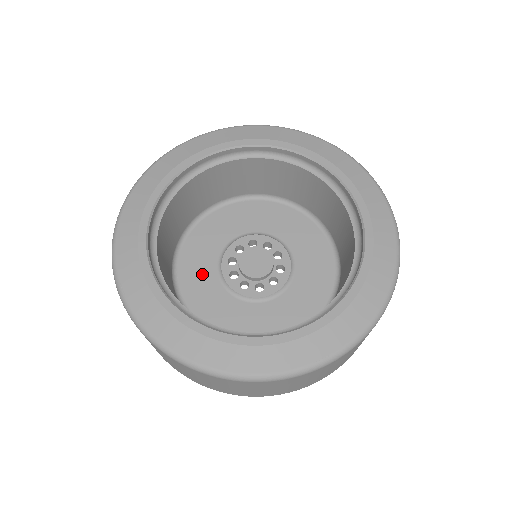
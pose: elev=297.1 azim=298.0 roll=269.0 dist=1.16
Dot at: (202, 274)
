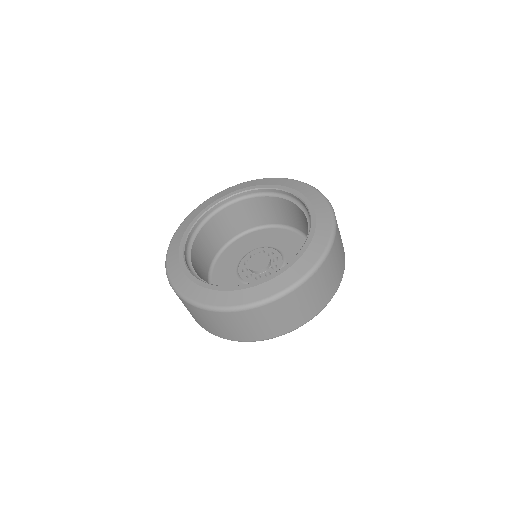
Dot at: (236, 253)
